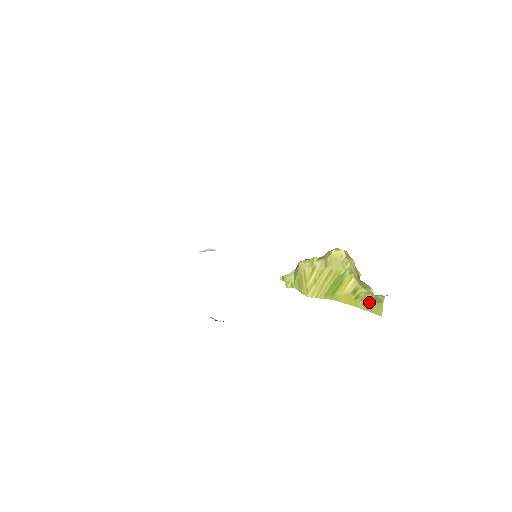
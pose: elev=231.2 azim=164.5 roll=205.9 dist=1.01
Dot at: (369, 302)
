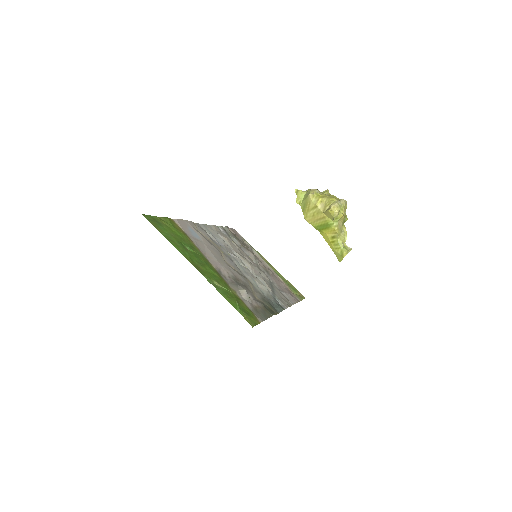
Dot at: (337, 250)
